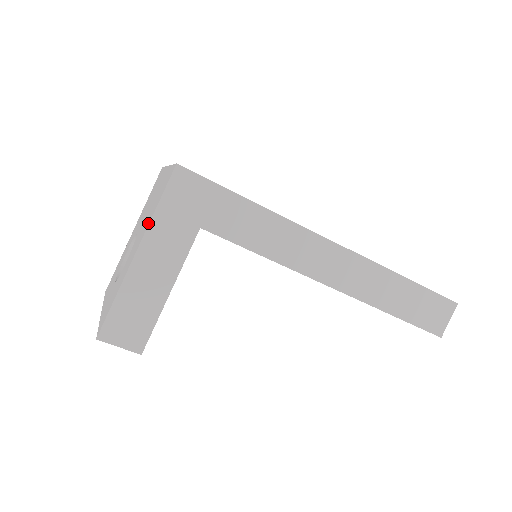
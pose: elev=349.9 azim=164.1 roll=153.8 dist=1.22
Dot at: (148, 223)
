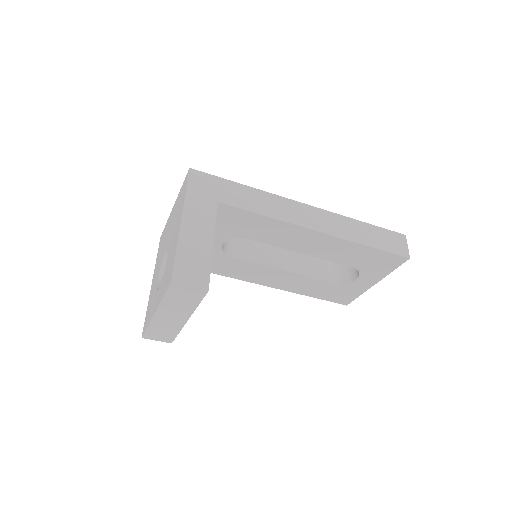
Dot at: (182, 205)
